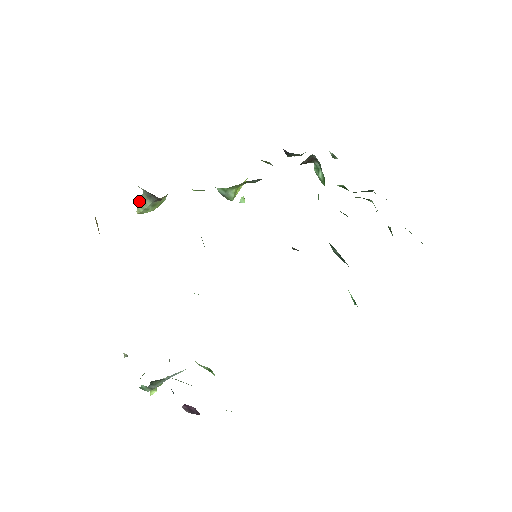
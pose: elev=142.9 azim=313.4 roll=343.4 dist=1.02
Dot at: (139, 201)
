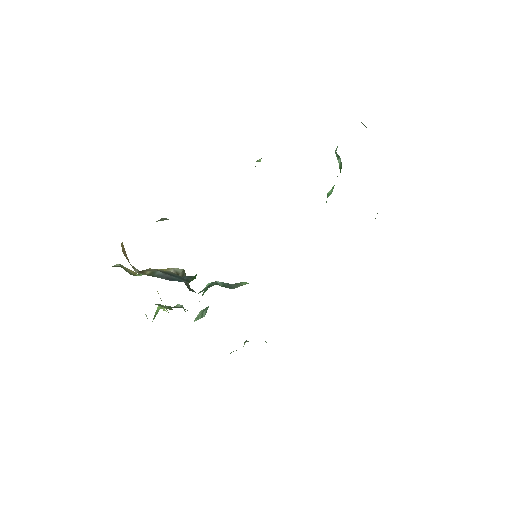
Dot at: (159, 220)
